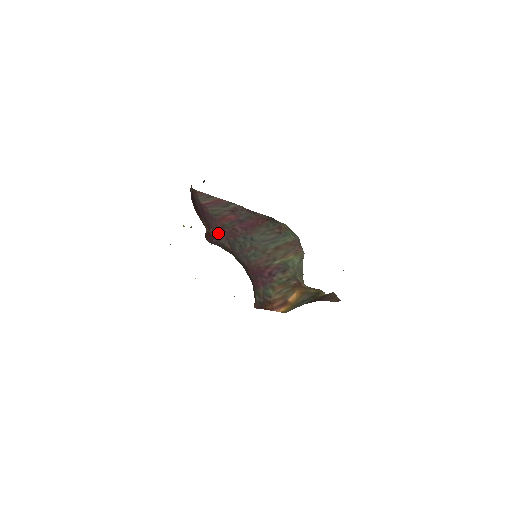
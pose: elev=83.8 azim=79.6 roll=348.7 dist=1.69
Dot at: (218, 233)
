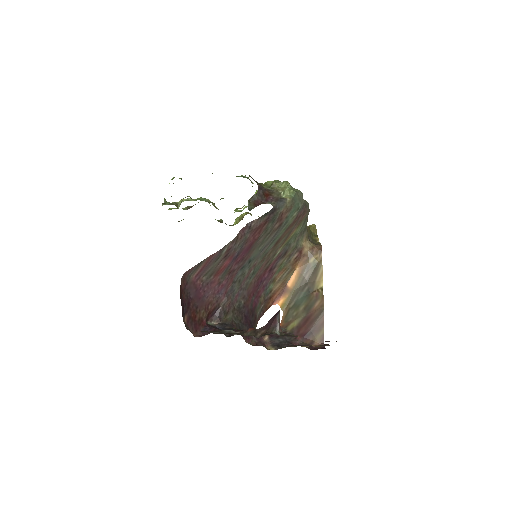
Dot at: (216, 300)
